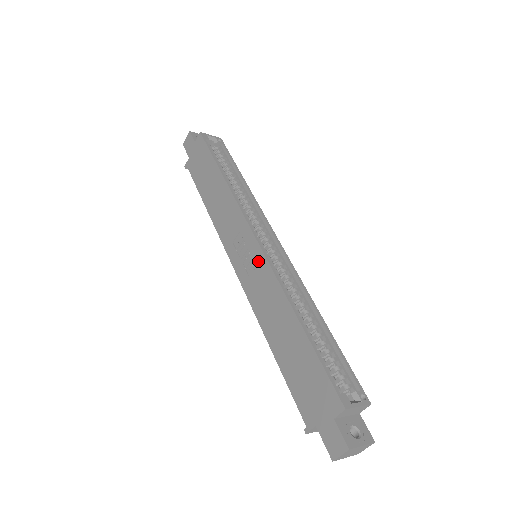
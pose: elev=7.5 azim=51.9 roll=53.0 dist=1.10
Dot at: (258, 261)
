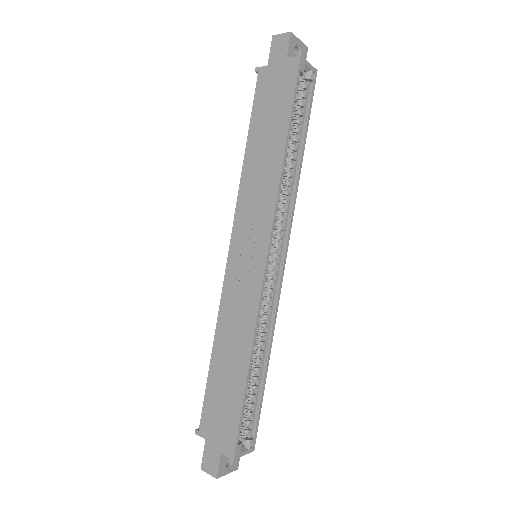
Dot at: (253, 280)
